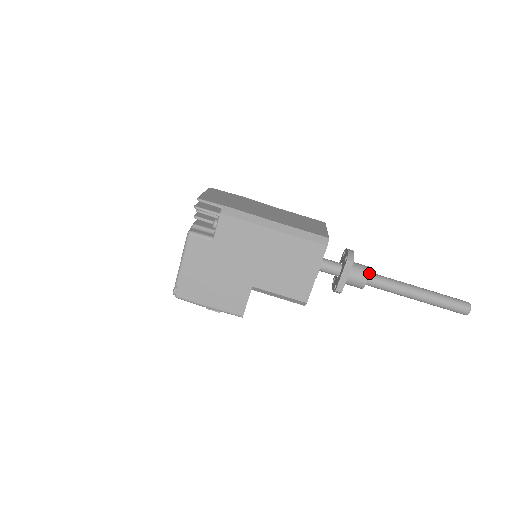
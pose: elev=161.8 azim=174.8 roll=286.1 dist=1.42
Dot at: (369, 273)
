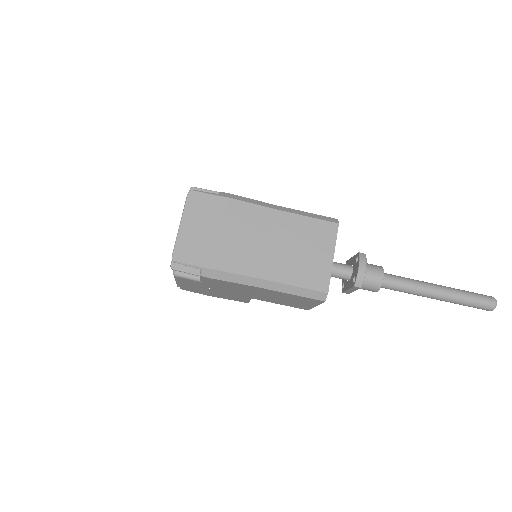
Dot at: occluded
